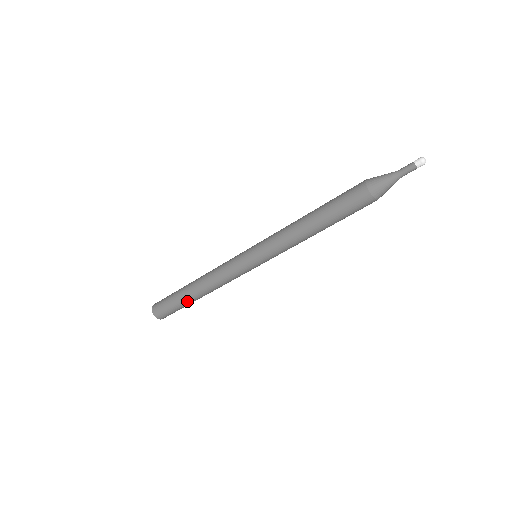
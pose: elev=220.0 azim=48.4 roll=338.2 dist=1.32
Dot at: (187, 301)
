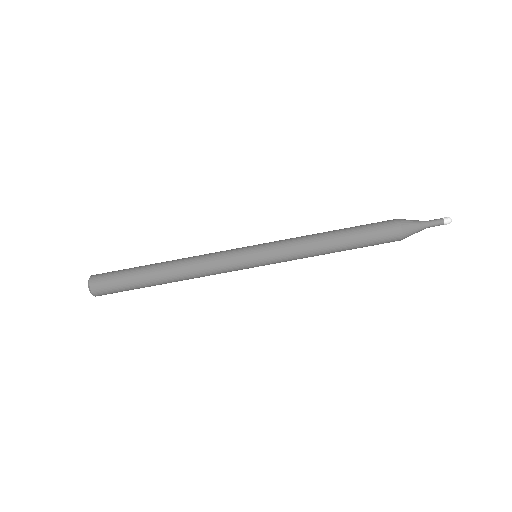
Dot at: (146, 273)
